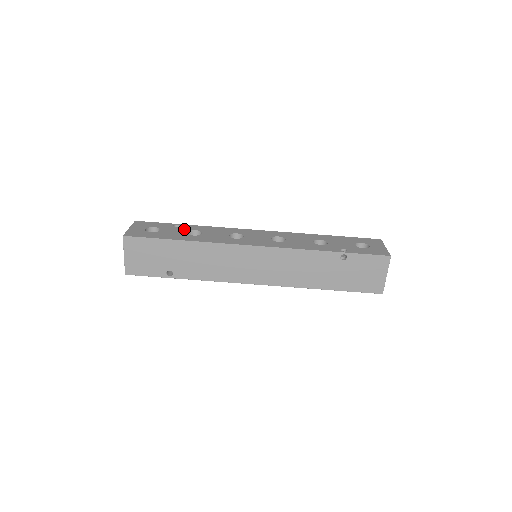
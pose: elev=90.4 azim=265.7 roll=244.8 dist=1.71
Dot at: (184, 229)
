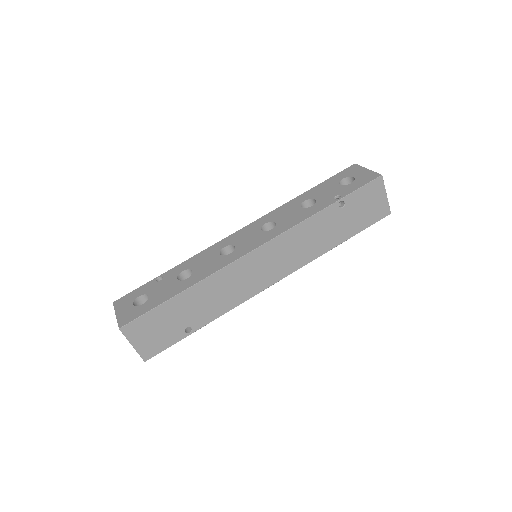
Dot at: (170, 278)
